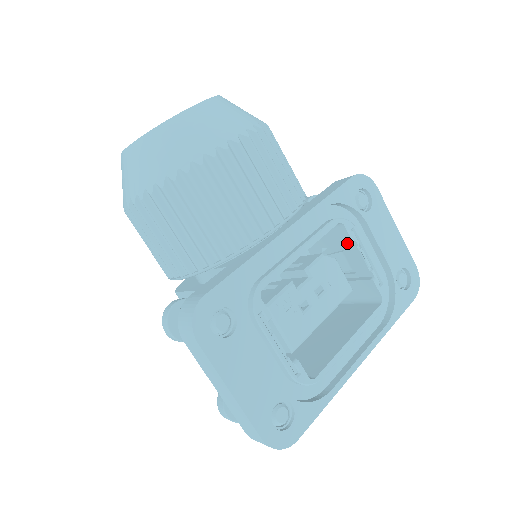
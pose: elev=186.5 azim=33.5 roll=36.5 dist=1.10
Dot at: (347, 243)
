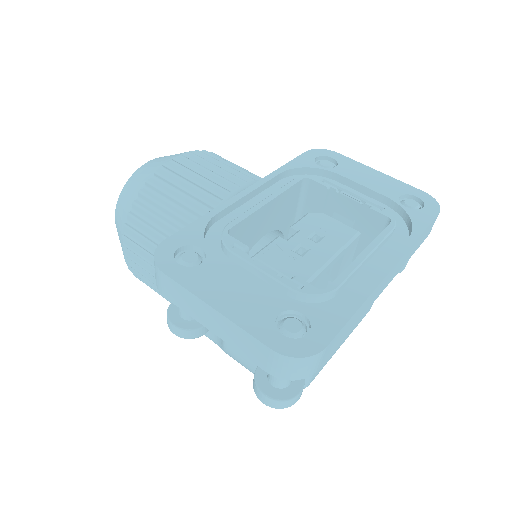
Dot at: (325, 194)
